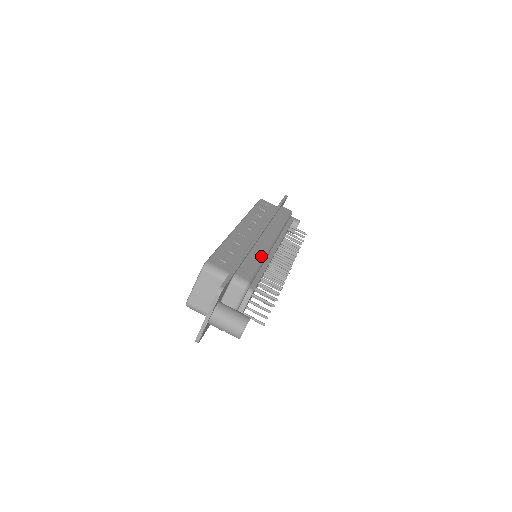
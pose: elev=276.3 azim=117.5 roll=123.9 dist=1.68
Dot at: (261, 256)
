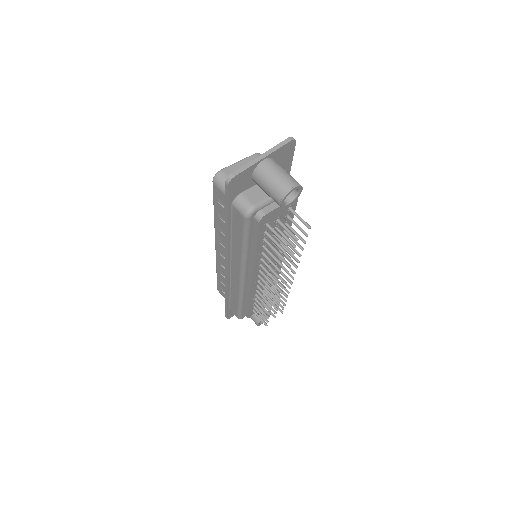
Dot at: occluded
